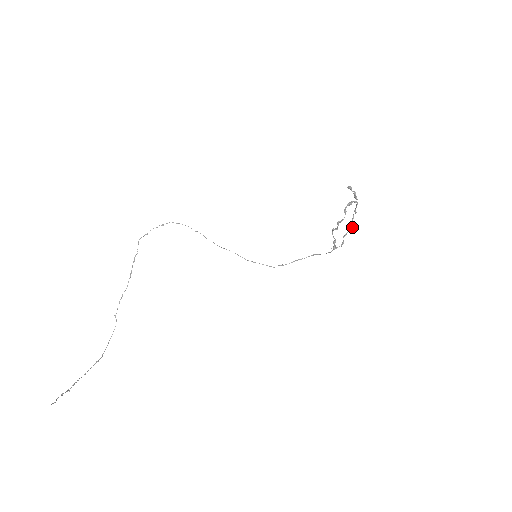
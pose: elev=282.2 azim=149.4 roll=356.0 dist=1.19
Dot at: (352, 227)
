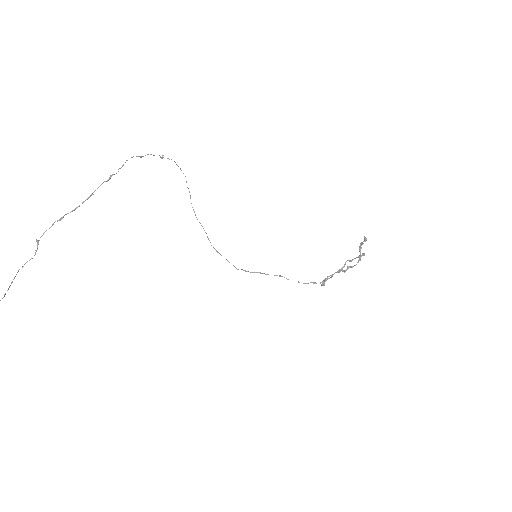
Dot at: occluded
